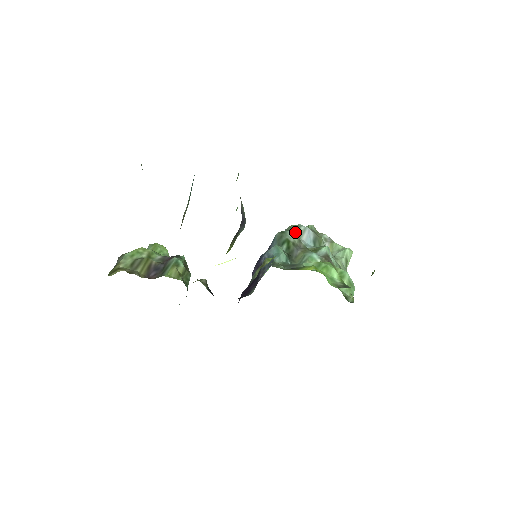
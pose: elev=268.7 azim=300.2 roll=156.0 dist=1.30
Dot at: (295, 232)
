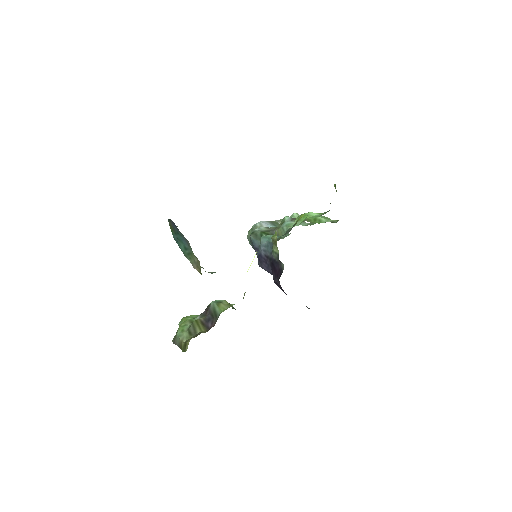
Dot at: occluded
